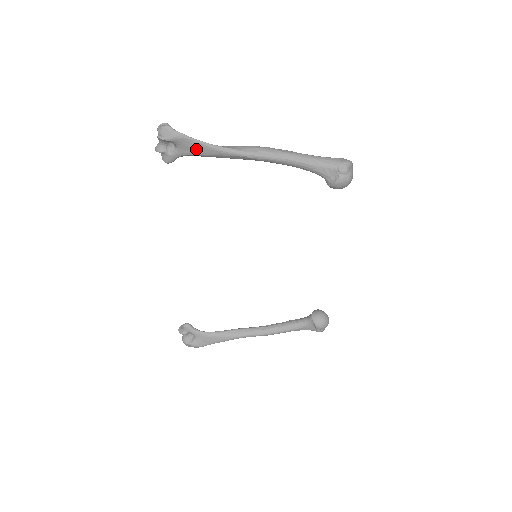
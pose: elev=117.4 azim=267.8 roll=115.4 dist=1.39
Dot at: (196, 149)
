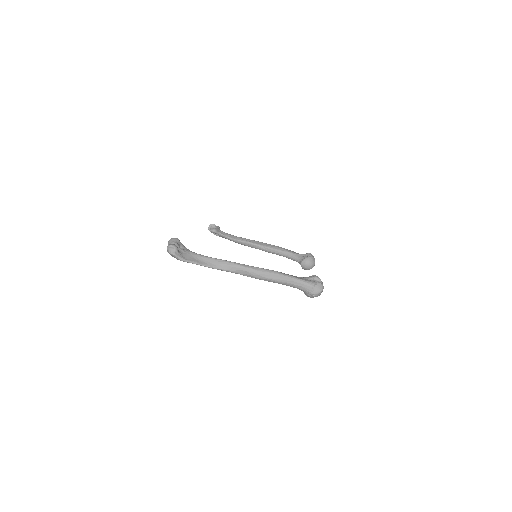
Dot at: occluded
